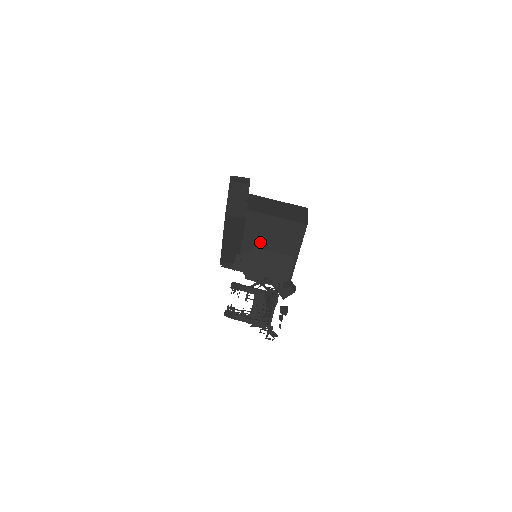
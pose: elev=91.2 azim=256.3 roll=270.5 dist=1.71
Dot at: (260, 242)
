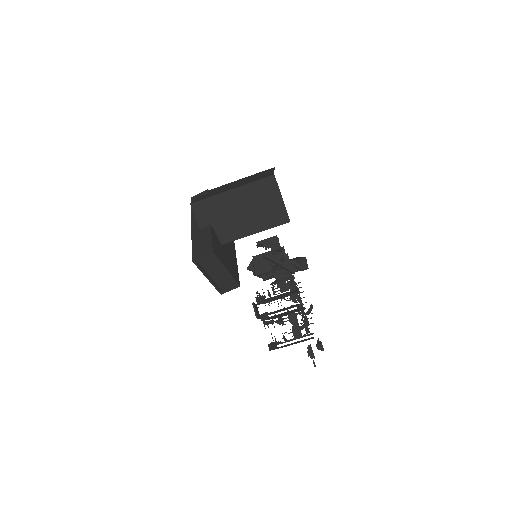
Dot at: occluded
